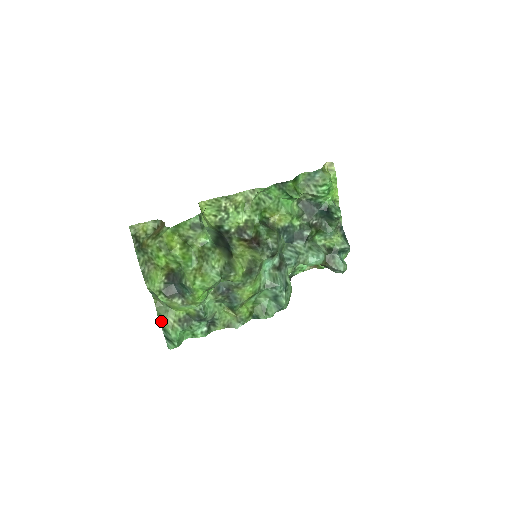
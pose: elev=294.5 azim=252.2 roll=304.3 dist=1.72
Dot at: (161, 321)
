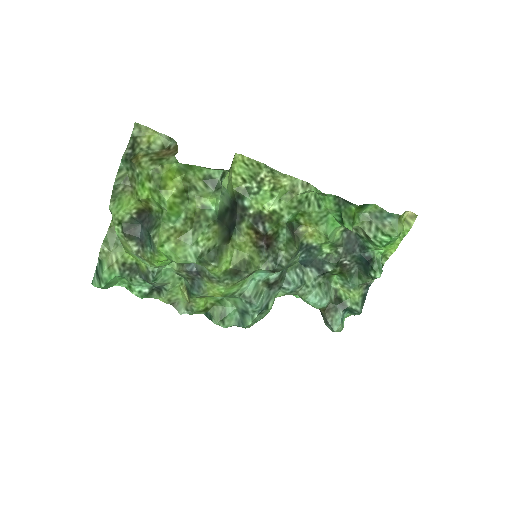
Dot at: (103, 251)
